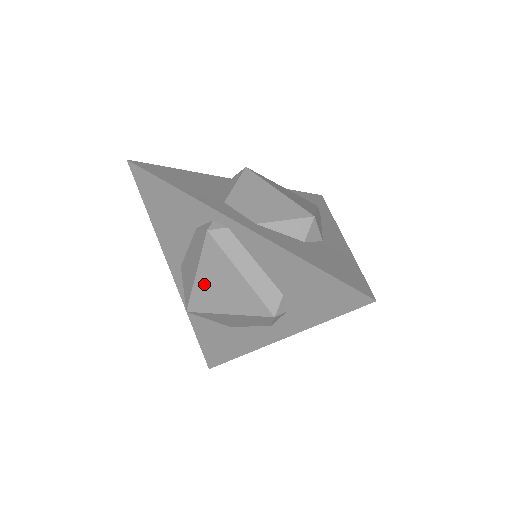
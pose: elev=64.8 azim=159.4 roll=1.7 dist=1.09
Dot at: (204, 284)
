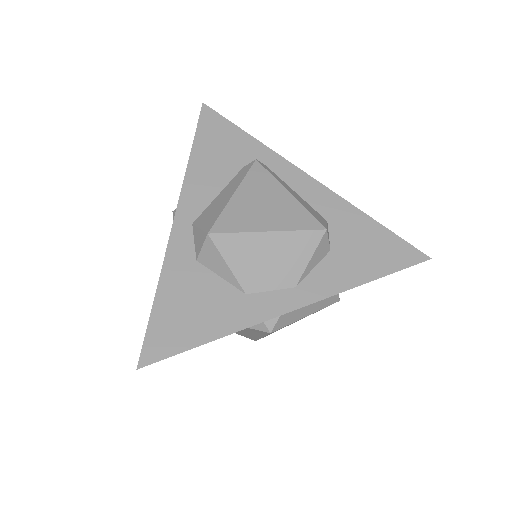
Dot at: occluded
